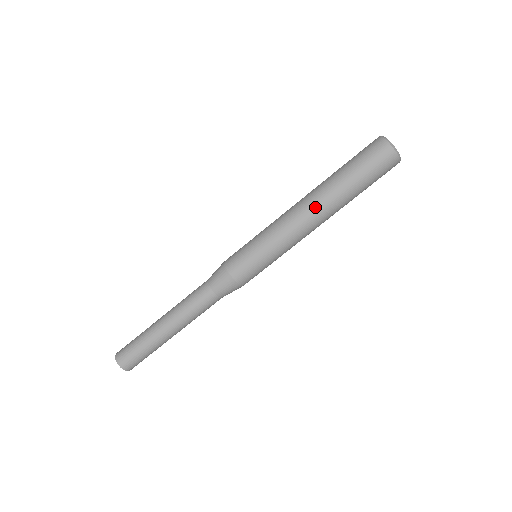
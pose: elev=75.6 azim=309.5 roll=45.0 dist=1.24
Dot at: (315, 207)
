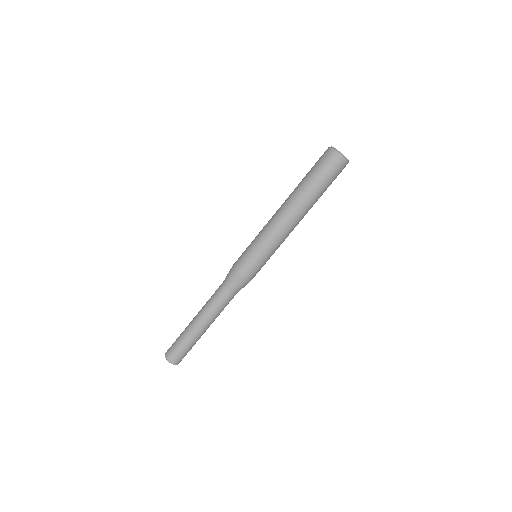
Dot at: (289, 207)
